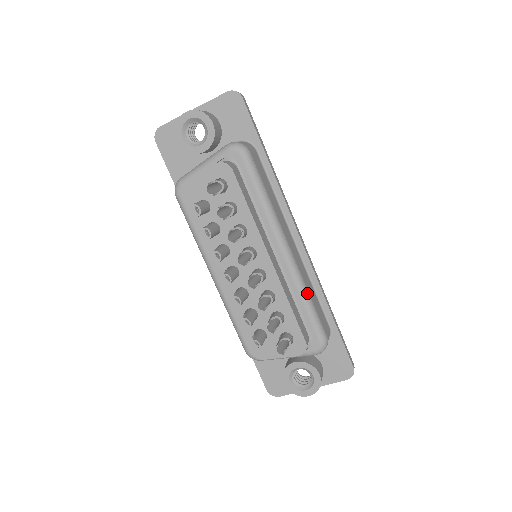
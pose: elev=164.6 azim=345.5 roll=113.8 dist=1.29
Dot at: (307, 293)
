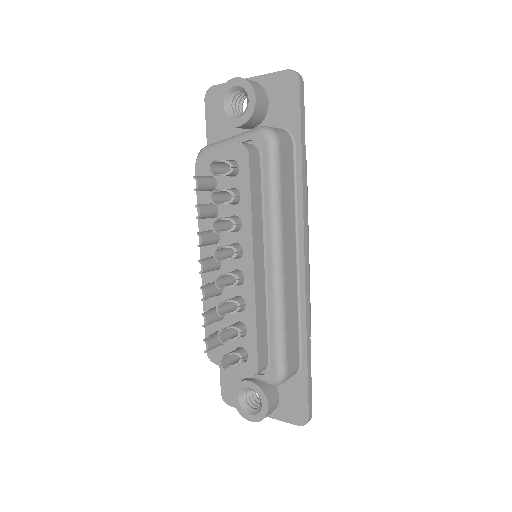
Dot at: (283, 318)
